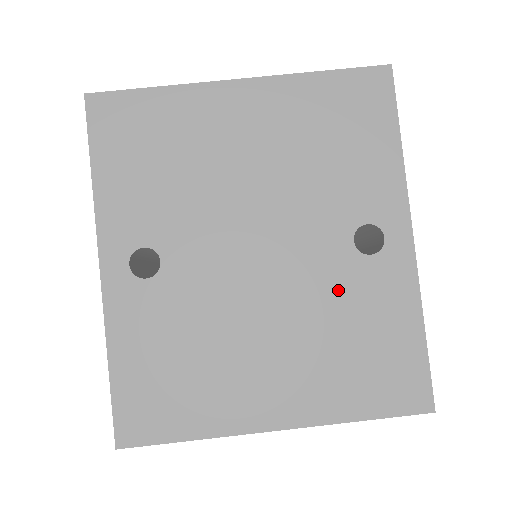
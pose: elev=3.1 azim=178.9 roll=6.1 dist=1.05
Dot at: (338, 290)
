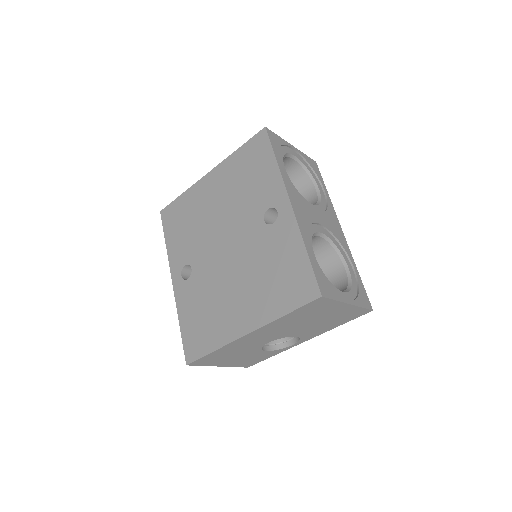
Dot at: (262, 249)
